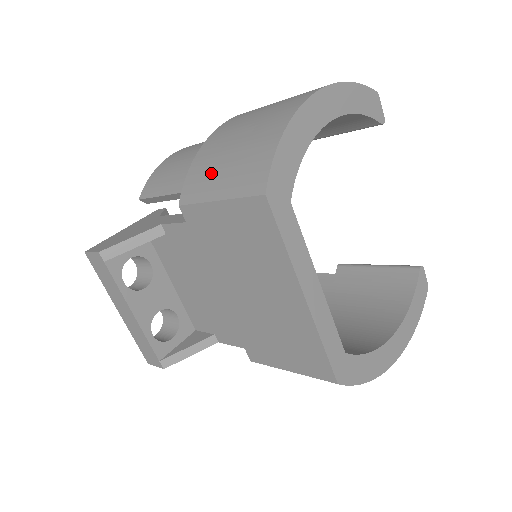
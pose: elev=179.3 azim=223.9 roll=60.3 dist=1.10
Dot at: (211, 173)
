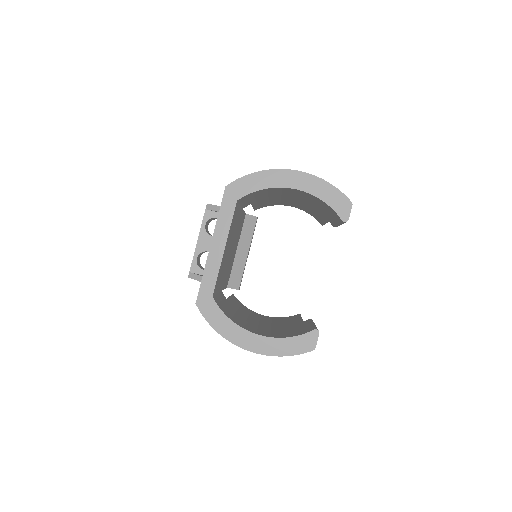
Dot at: occluded
